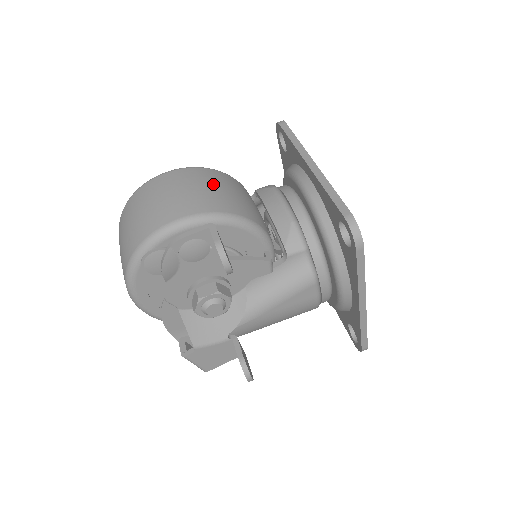
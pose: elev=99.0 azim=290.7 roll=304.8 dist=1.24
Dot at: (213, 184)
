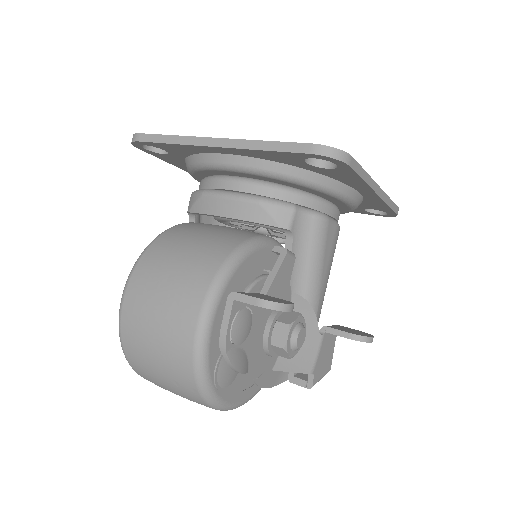
Dot at: (172, 259)
